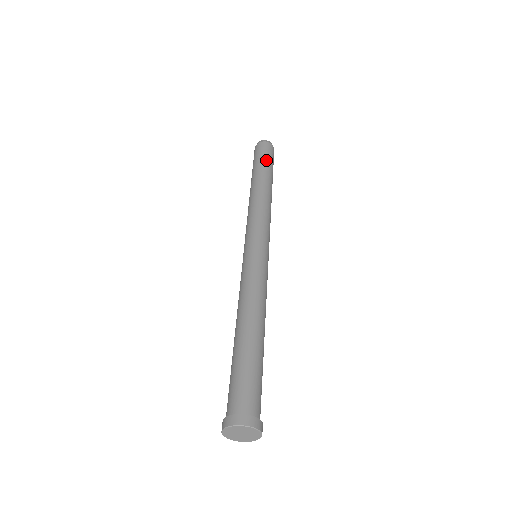
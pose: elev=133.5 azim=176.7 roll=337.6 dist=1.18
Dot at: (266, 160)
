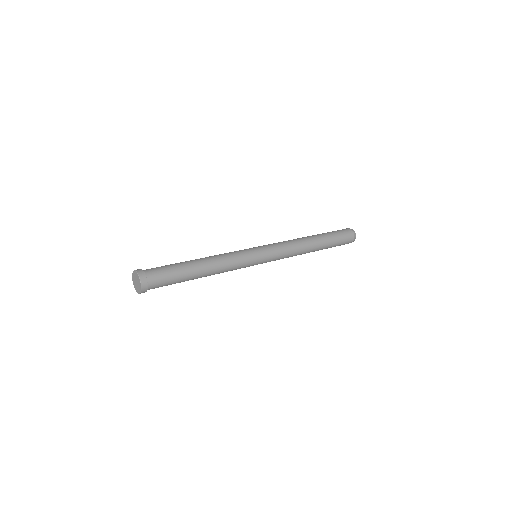
Dot at: (335, 235)
